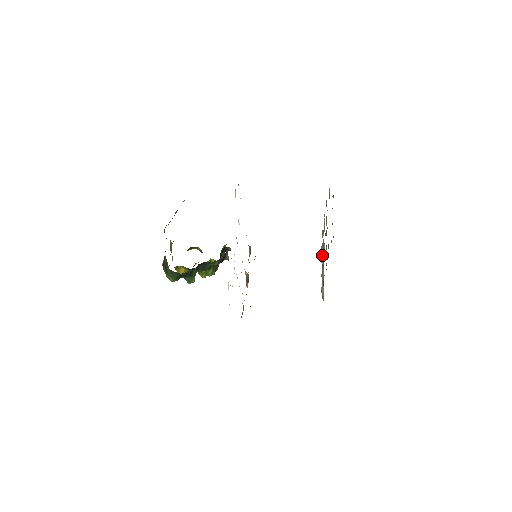
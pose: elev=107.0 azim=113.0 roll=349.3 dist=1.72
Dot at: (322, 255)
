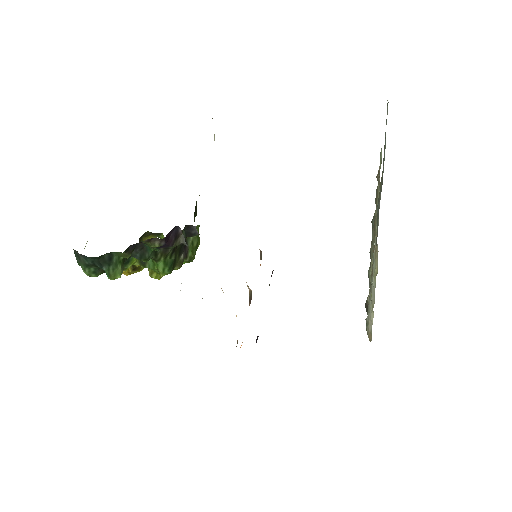
Dot at: occluded
